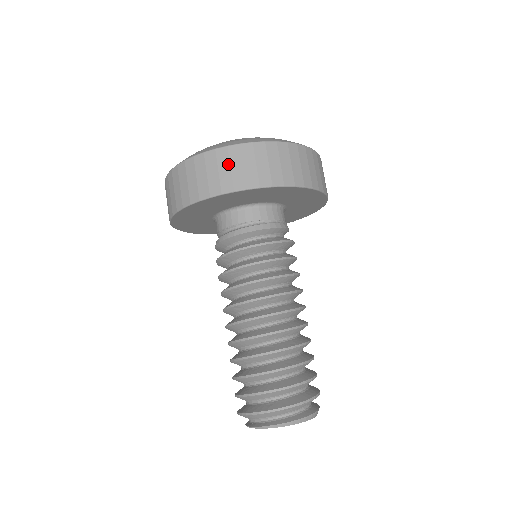
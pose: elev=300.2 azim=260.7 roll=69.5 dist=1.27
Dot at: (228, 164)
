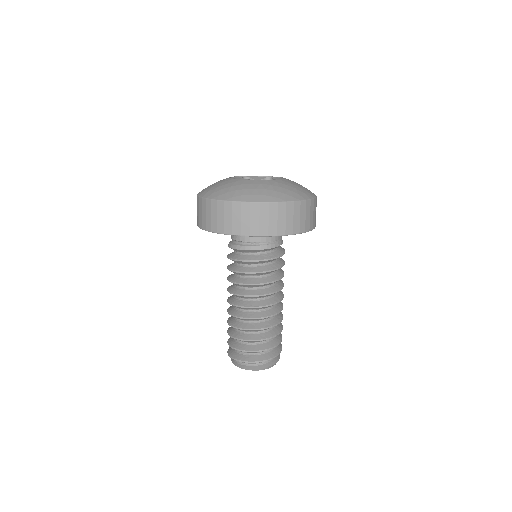
Dot at: (240, 215)
